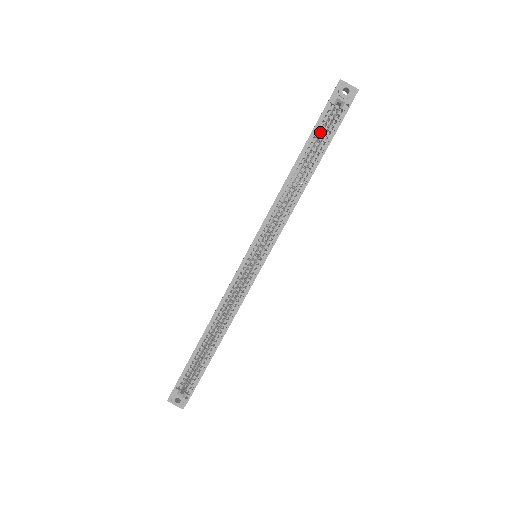
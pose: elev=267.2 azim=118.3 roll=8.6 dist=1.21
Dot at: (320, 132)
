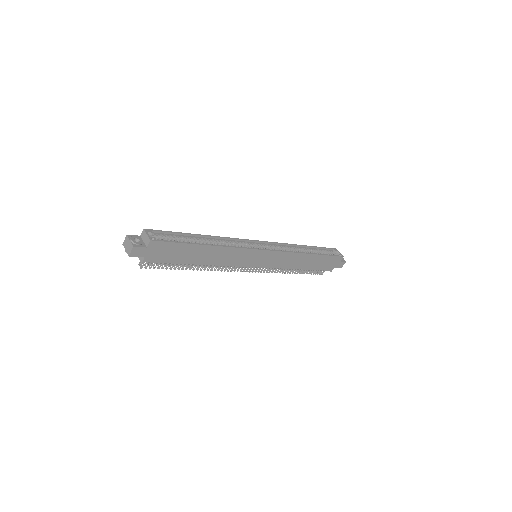
Dot at: (324, 251)
